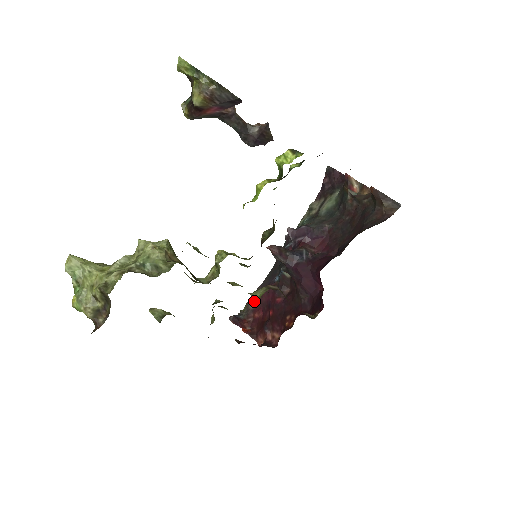
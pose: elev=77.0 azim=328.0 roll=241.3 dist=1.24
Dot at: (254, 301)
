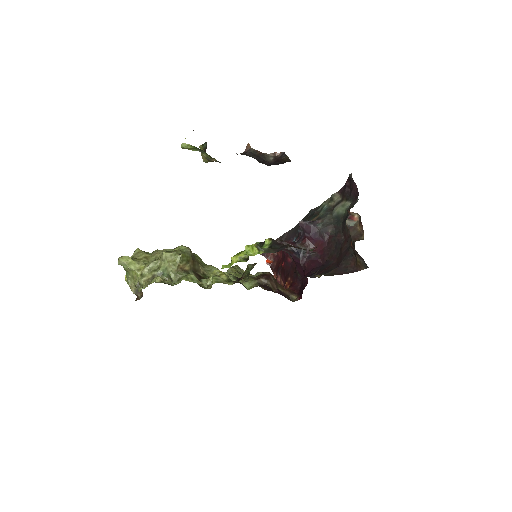
Dot at: (256, 275)
